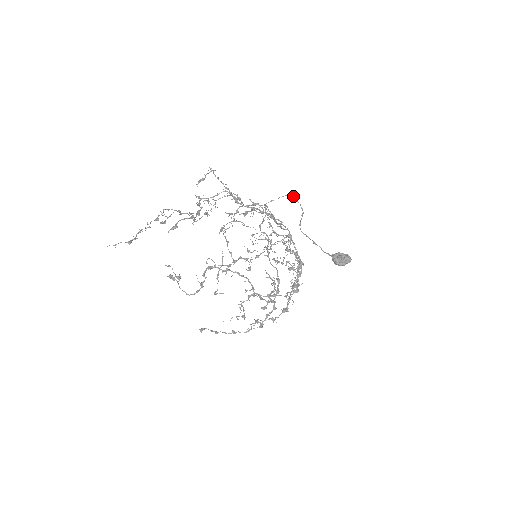
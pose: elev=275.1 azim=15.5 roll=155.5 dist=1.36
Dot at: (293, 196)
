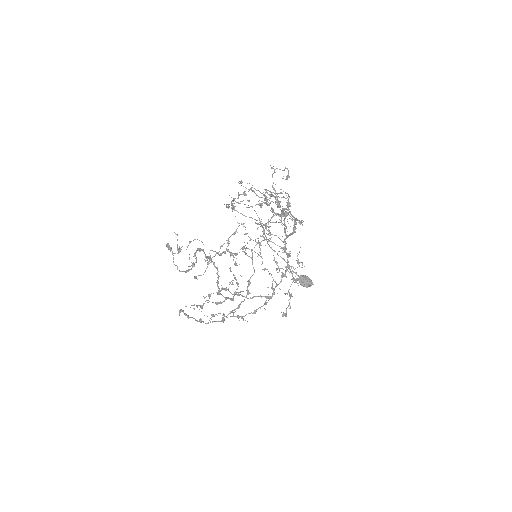
Dot at: occluded
